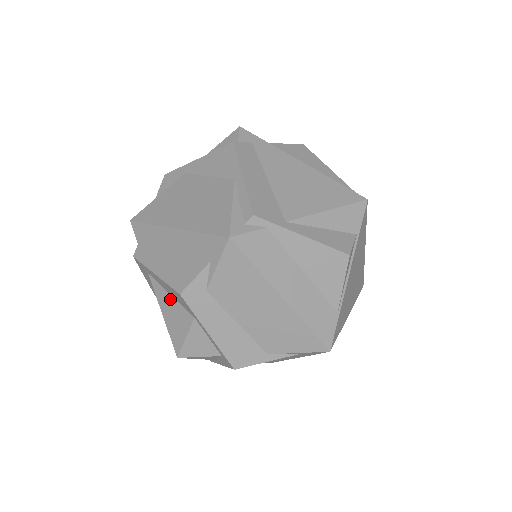
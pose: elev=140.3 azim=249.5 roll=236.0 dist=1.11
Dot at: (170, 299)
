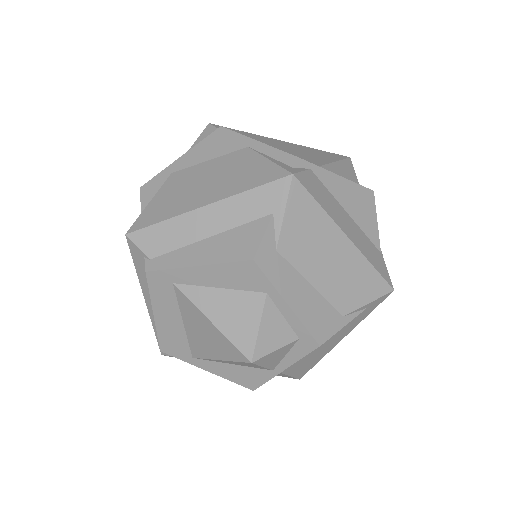
Dot at: (220, 294)
